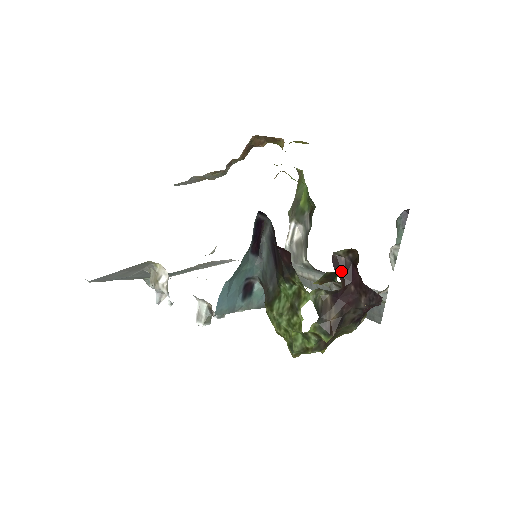
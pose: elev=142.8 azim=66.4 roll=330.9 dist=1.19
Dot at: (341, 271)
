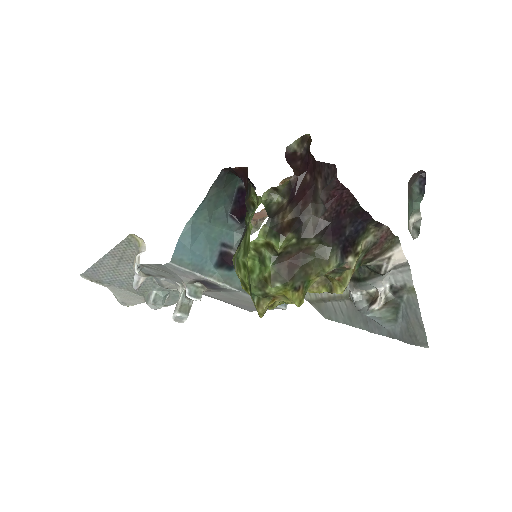
Dot at: (296, 164)
